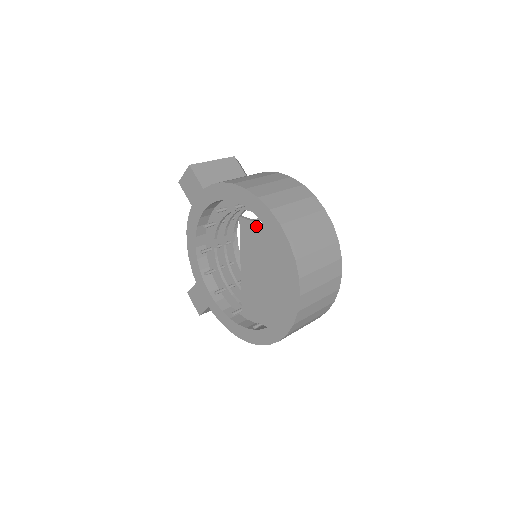
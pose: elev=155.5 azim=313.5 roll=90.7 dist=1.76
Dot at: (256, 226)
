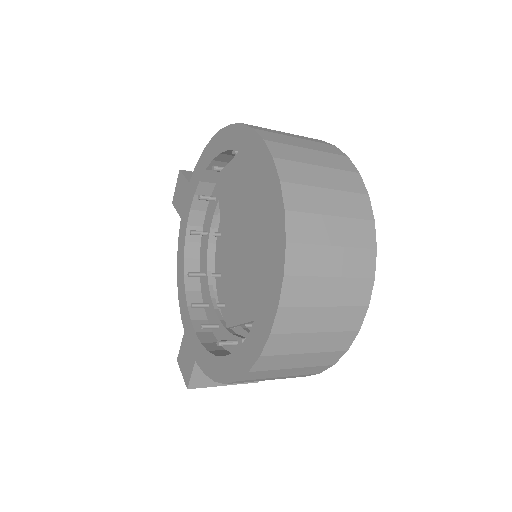
Dot at: (232, 164)
